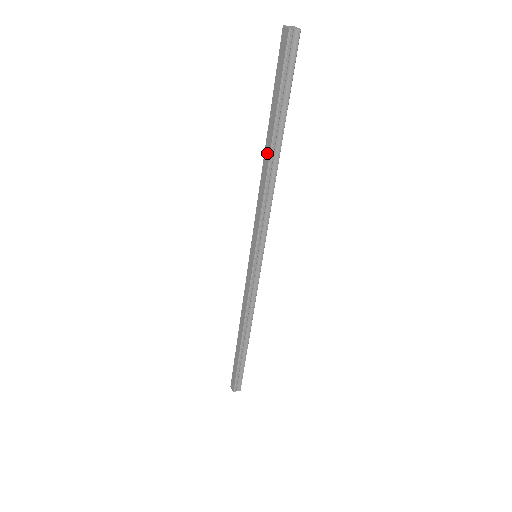
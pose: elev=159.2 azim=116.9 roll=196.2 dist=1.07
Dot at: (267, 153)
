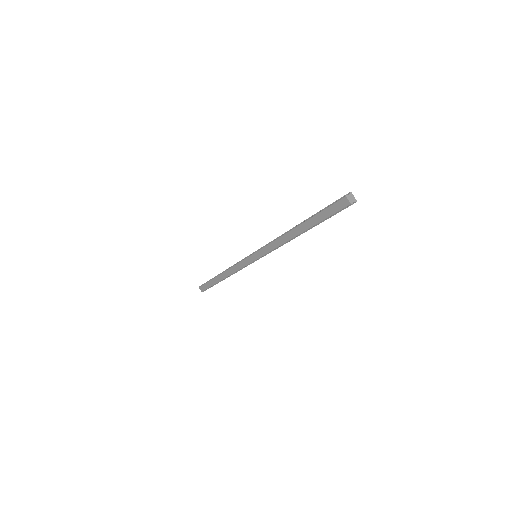
Dot at: (296, 232)
